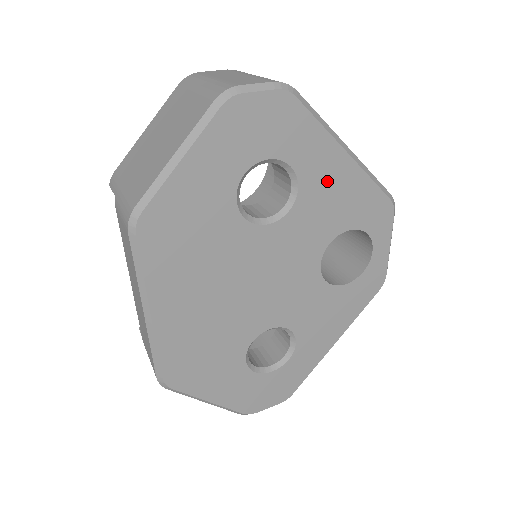
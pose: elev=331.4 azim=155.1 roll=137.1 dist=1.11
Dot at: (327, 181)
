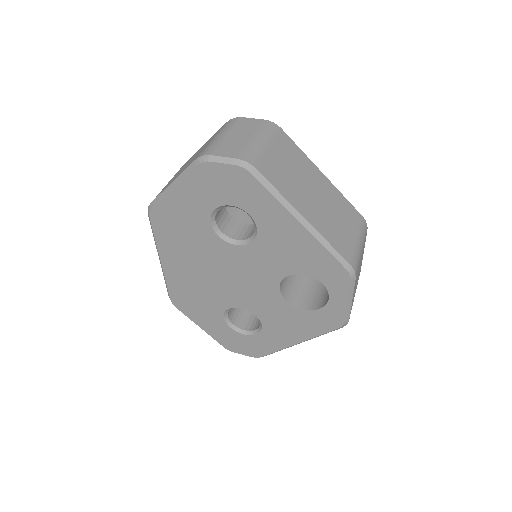
Dot at: (282, 235)
